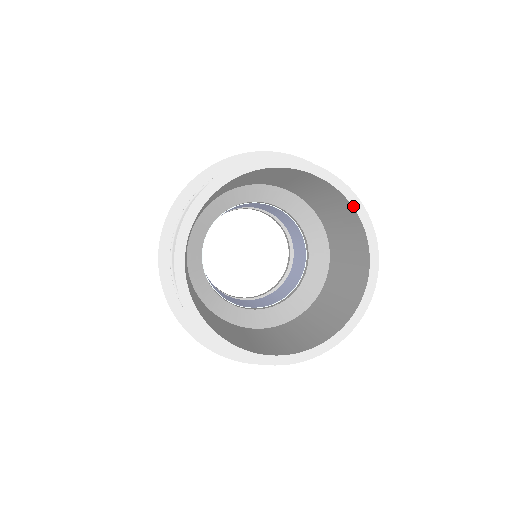
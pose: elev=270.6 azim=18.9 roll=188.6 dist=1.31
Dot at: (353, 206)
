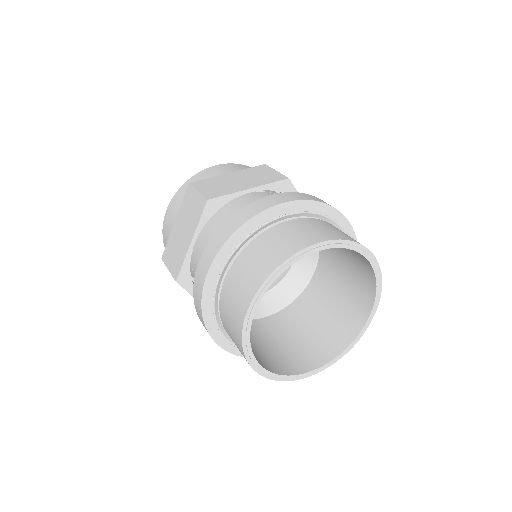
Dot at: (373, 268)
